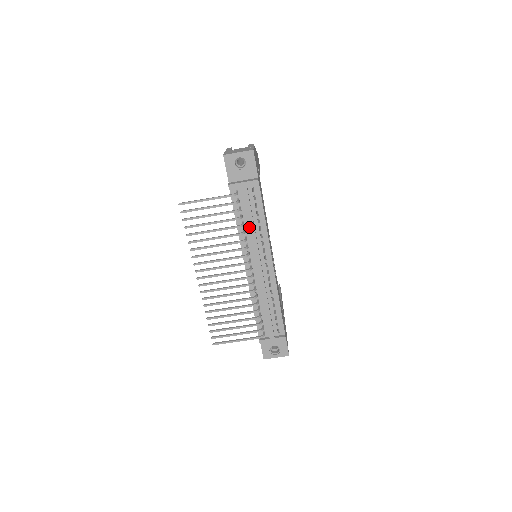
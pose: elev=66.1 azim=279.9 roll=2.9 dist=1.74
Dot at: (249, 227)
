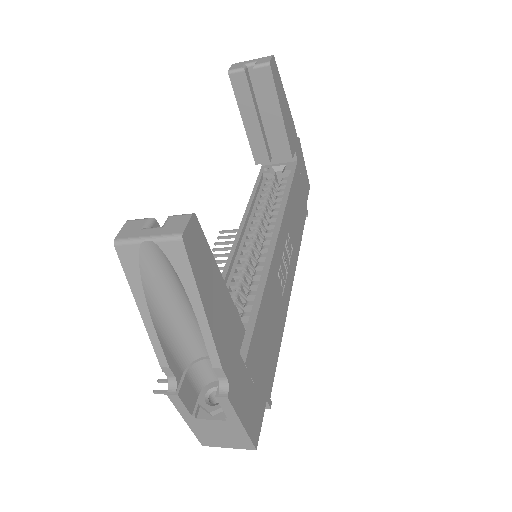
Dot at: occluded
